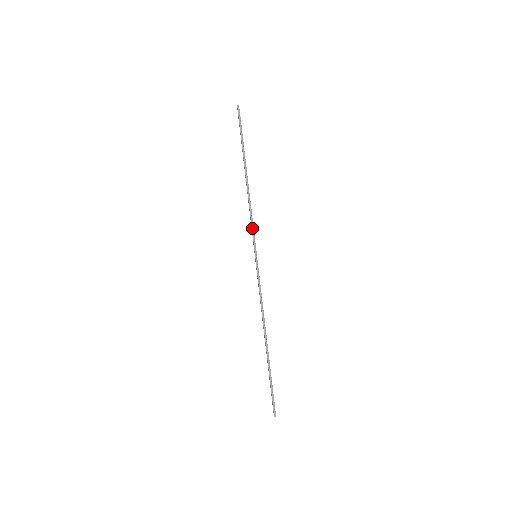
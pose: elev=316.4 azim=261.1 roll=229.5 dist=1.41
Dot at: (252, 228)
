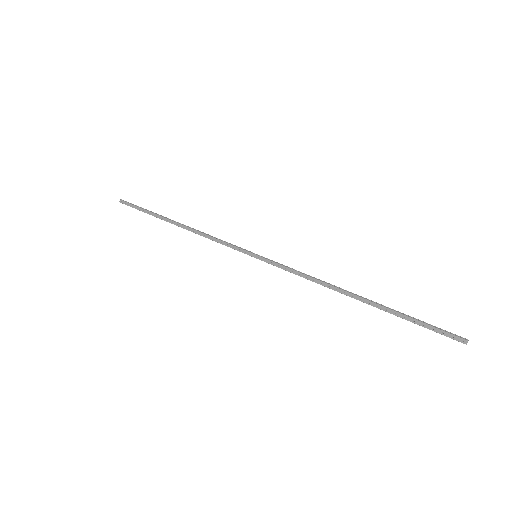
Dot at: (227, 243)
